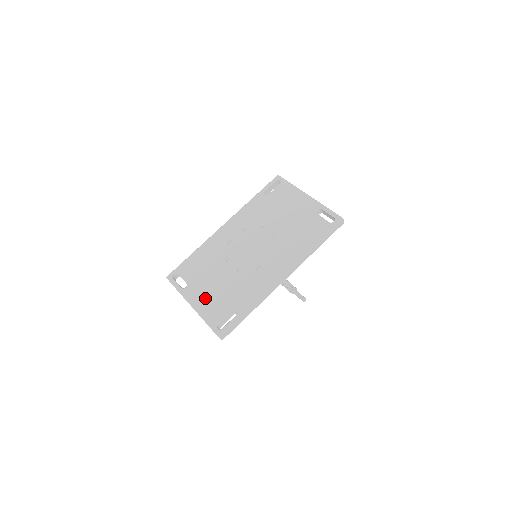
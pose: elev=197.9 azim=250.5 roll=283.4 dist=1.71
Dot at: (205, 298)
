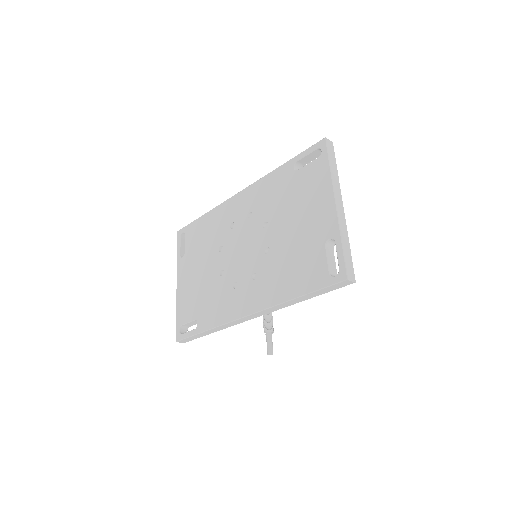
Dot at: (187, 285)
